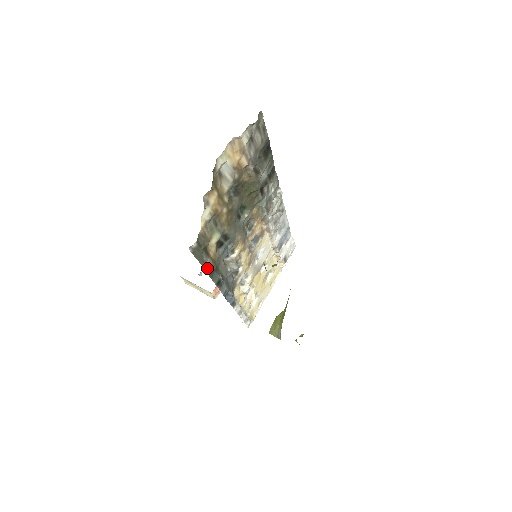
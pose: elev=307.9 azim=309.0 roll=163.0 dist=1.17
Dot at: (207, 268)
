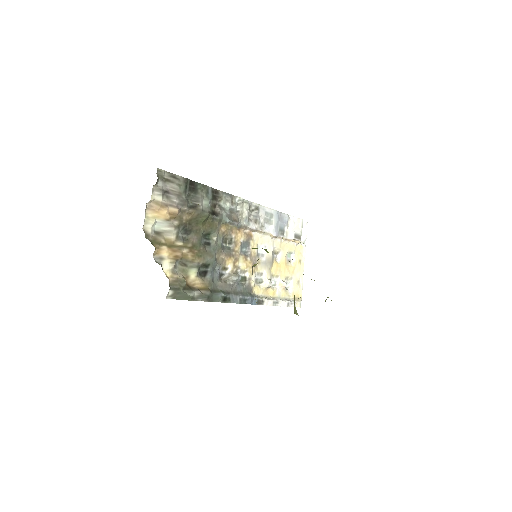
Dot at: (200, 298)
